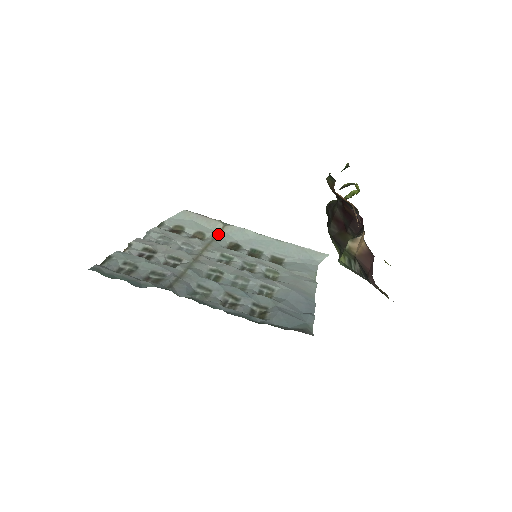
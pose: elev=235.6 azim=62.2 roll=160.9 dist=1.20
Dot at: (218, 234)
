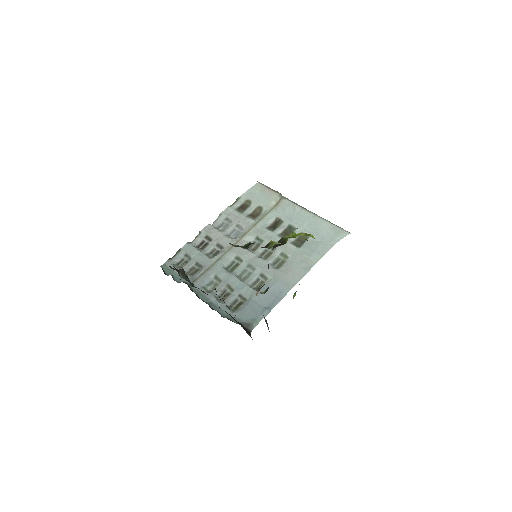
Dot at: (272, 208)
